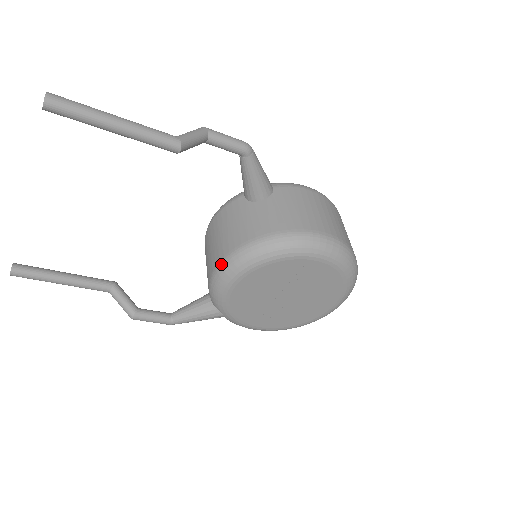
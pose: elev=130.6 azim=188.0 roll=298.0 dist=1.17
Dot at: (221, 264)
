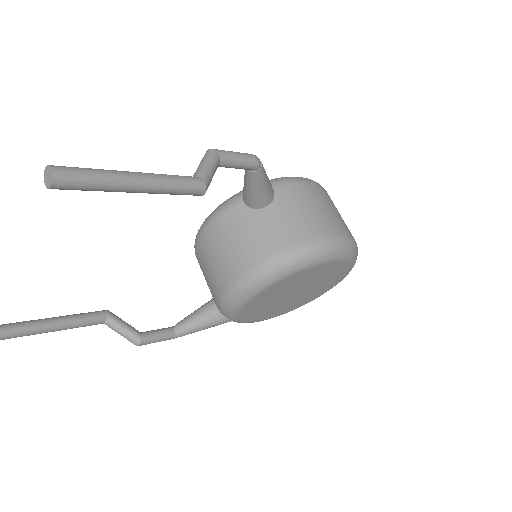
Dot at: (237, 283)
